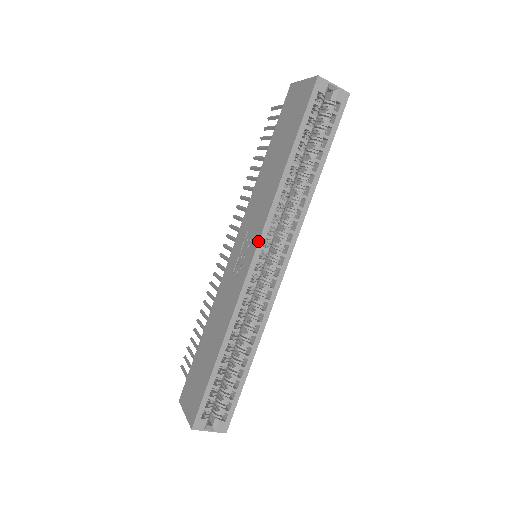
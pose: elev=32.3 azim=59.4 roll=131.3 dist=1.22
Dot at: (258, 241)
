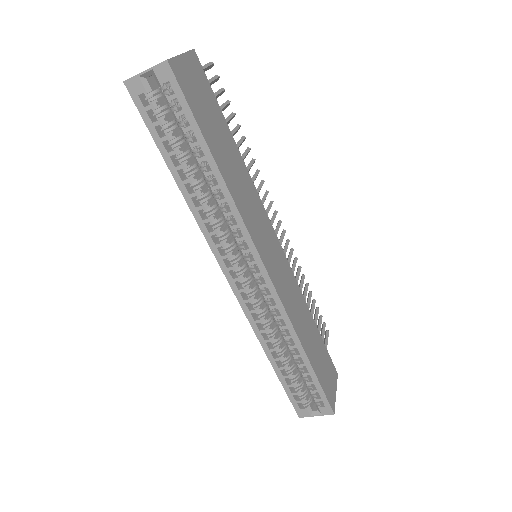
Dot at: occluded
